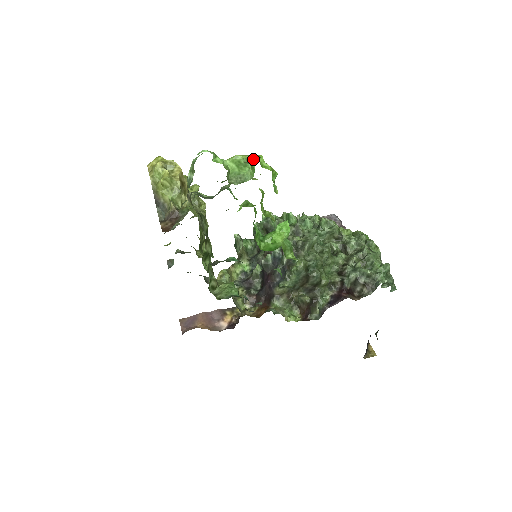
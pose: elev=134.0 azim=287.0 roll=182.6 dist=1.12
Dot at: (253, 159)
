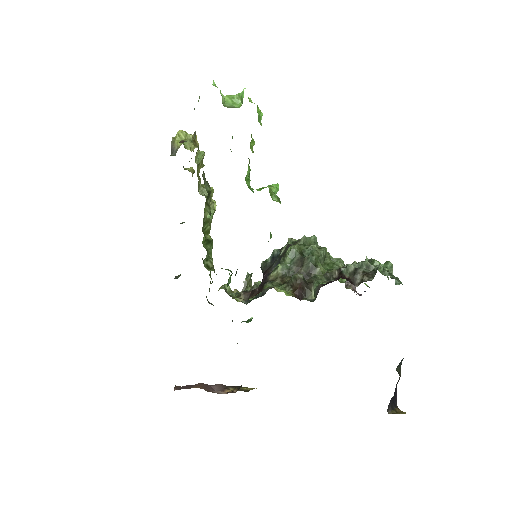
Dot at: (242, 92)
